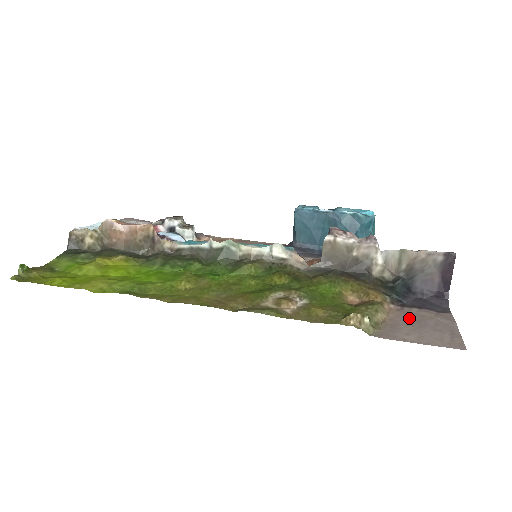
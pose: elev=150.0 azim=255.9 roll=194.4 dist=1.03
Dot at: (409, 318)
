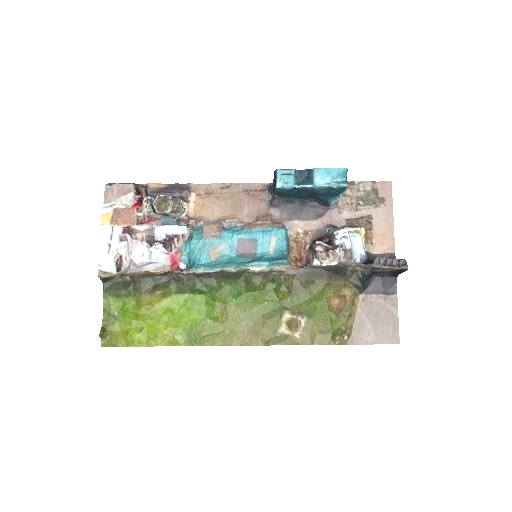
Dot at: (370, 312)
